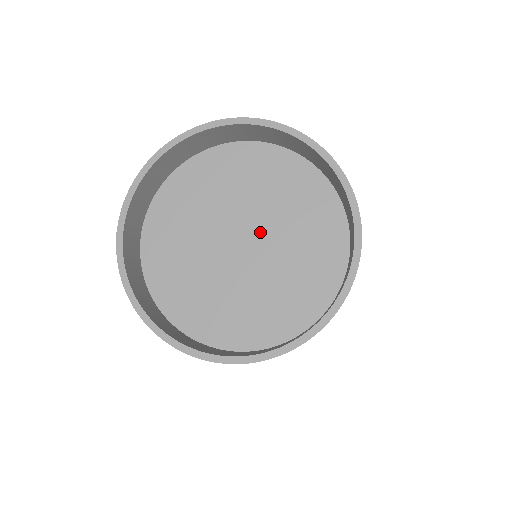
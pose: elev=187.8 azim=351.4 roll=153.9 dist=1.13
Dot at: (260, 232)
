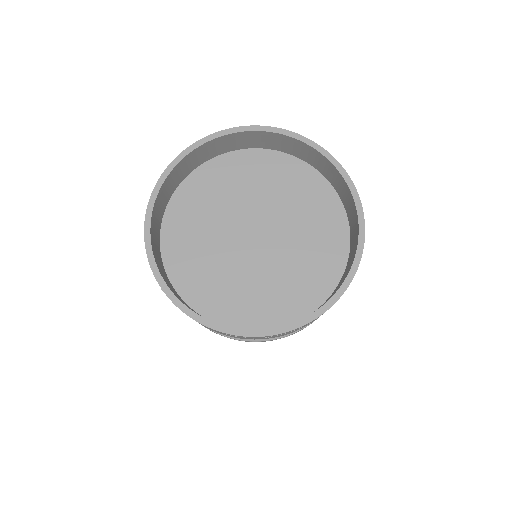
Dot at: (262, 218)
